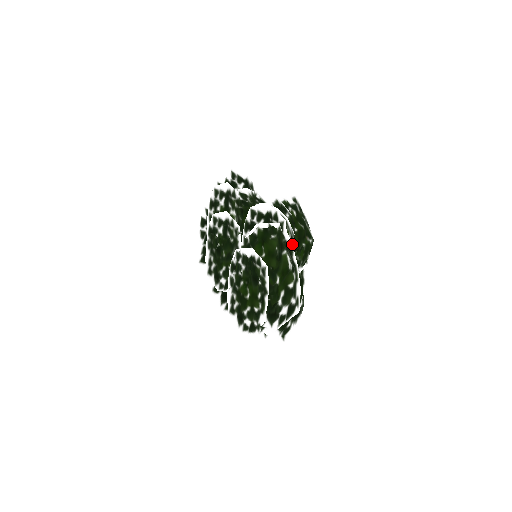
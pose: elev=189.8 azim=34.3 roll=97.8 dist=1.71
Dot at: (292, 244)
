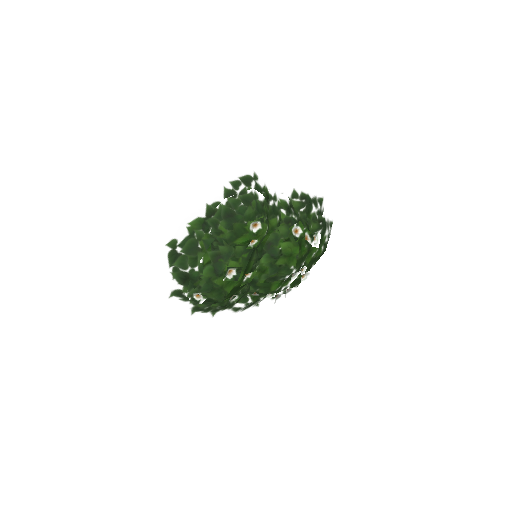
Dot at: occluded
